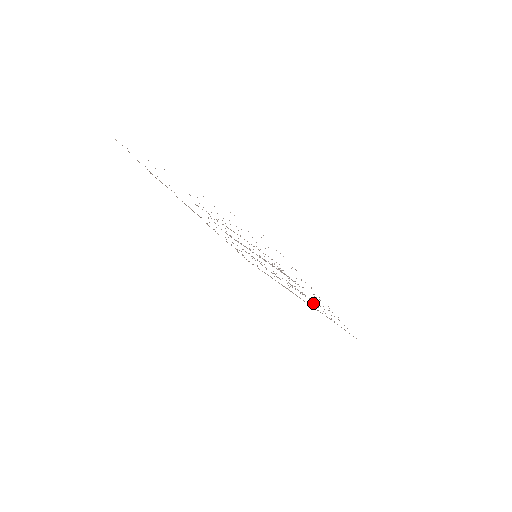
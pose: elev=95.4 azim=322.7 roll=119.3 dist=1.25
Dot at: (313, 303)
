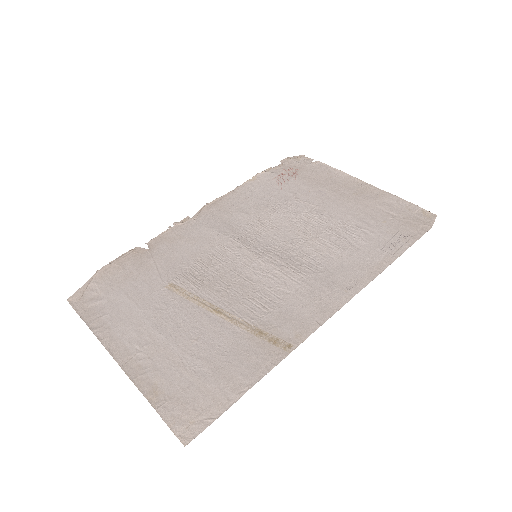
Dot at: (351, 235)
